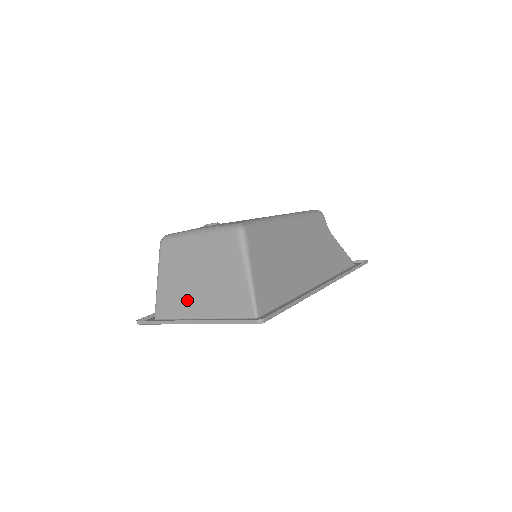
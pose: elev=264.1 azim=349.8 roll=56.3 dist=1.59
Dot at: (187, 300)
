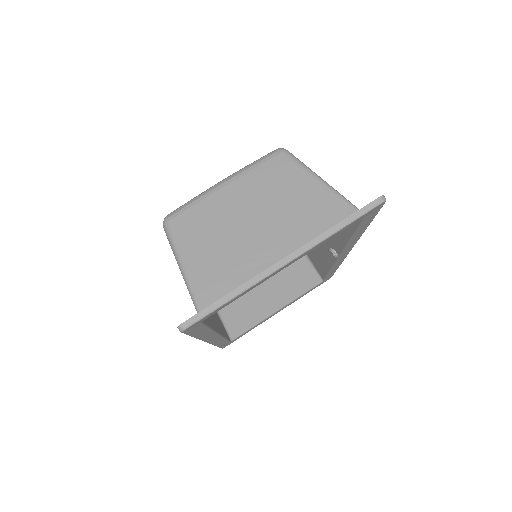
Dot at: (250, 258)
